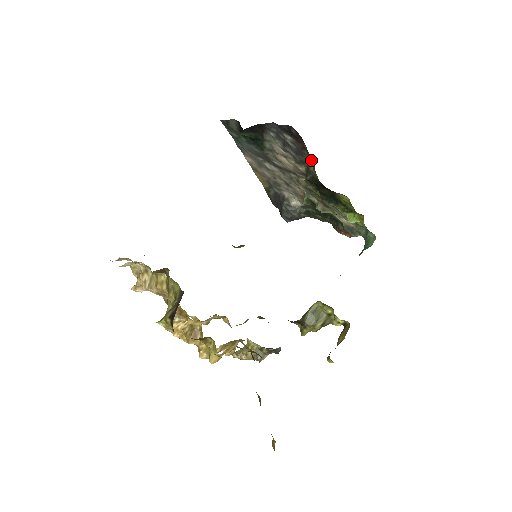
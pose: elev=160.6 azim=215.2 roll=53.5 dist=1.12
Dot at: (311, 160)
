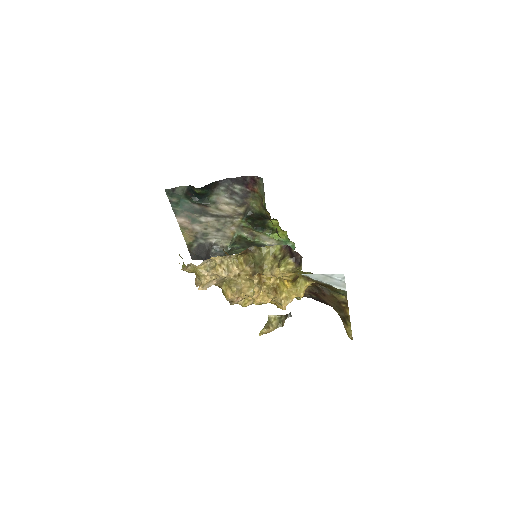
Dot at: (258, 197)
